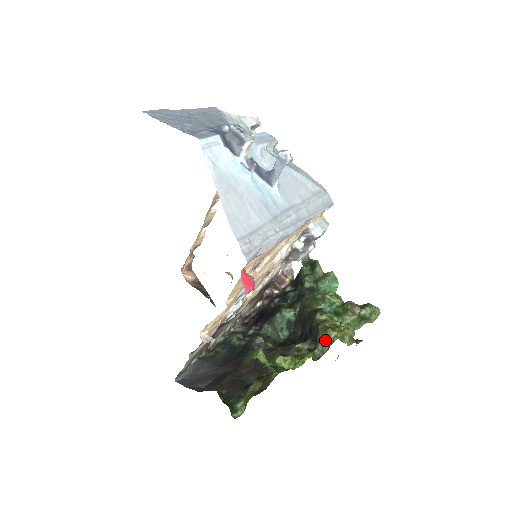
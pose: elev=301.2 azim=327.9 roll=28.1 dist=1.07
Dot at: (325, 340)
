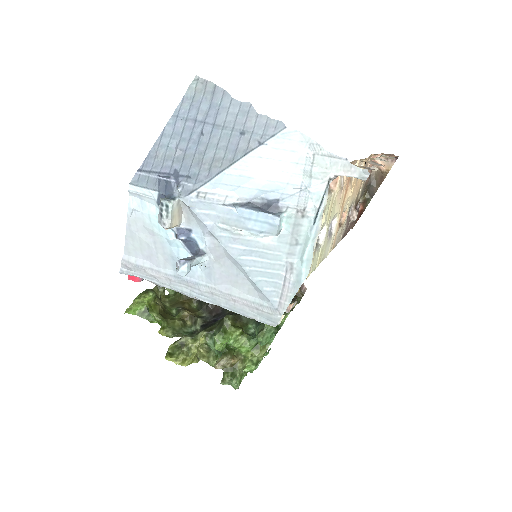
Dot at: occluded
